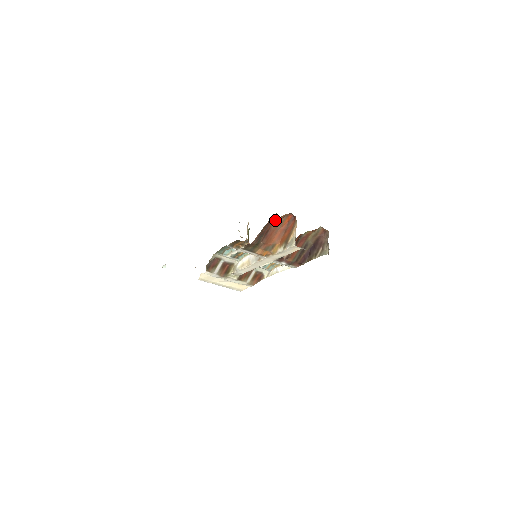
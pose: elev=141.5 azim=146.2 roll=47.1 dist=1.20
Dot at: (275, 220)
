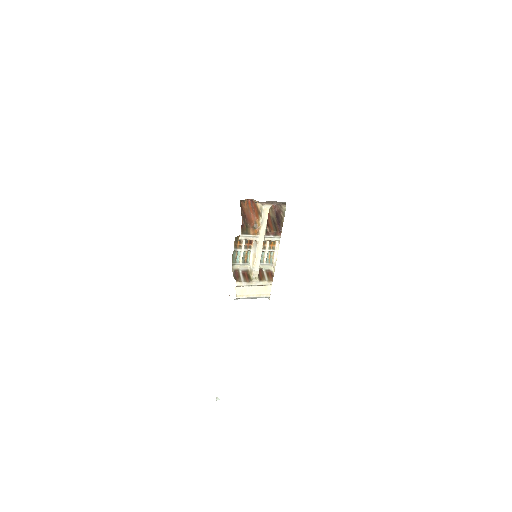
Dot at: (244, 208)
